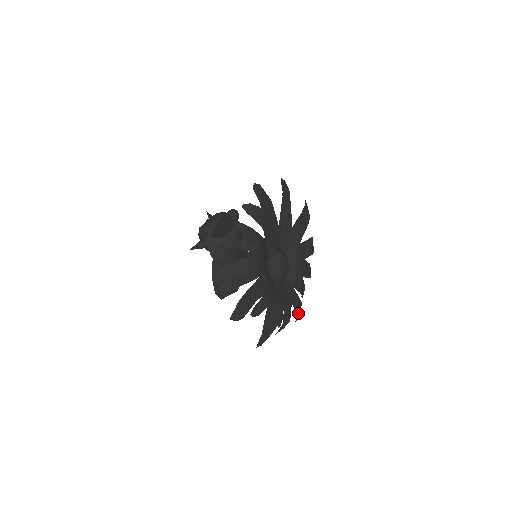
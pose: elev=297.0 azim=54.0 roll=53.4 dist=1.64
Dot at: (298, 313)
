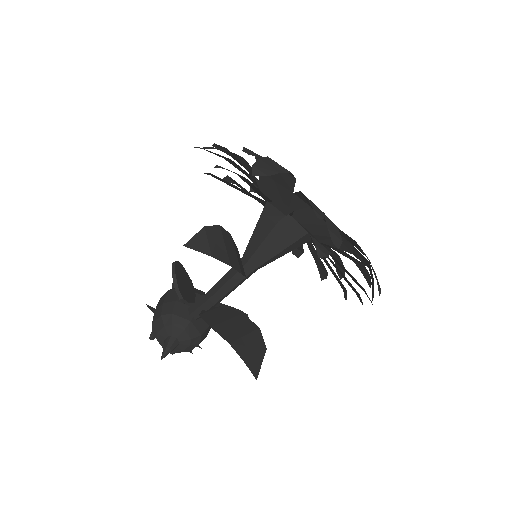
Dot at: (363, 271)
